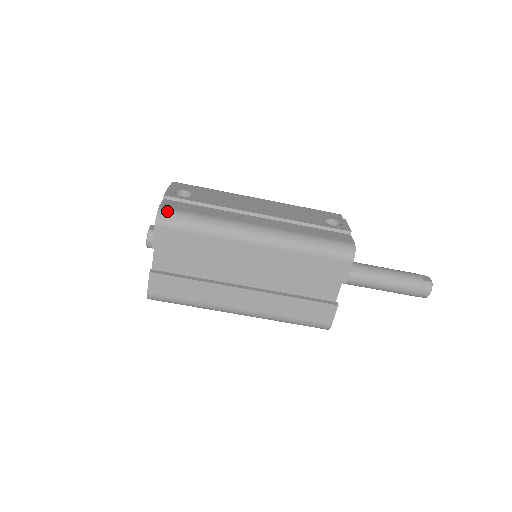
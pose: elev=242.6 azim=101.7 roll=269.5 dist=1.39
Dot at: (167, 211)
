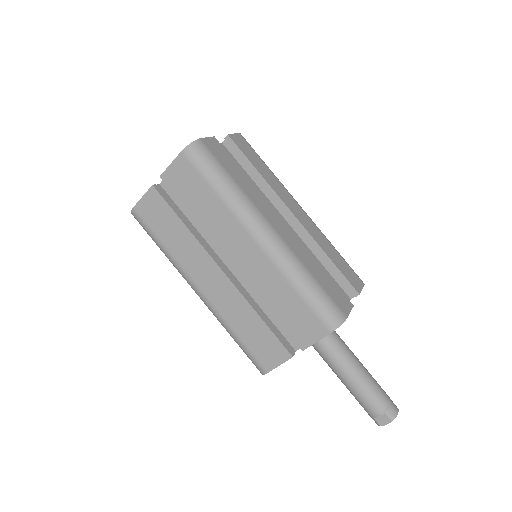
Dot at: occluded
